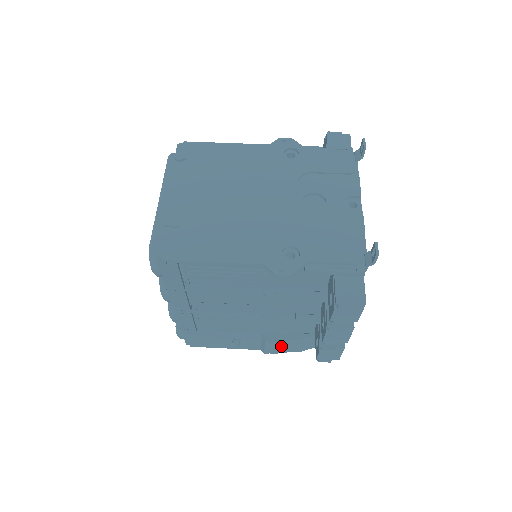
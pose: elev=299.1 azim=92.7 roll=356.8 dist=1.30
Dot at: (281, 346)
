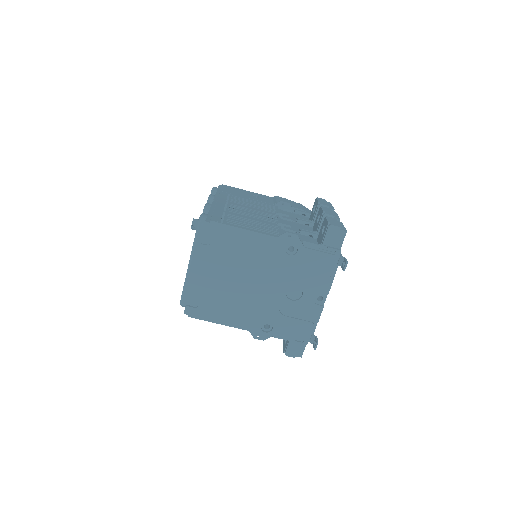
Dot at: occluded
